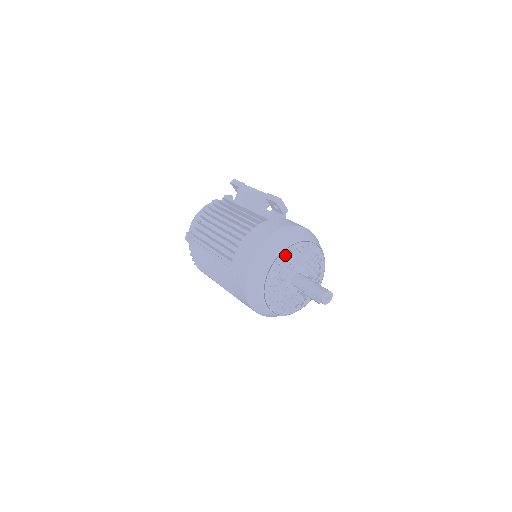
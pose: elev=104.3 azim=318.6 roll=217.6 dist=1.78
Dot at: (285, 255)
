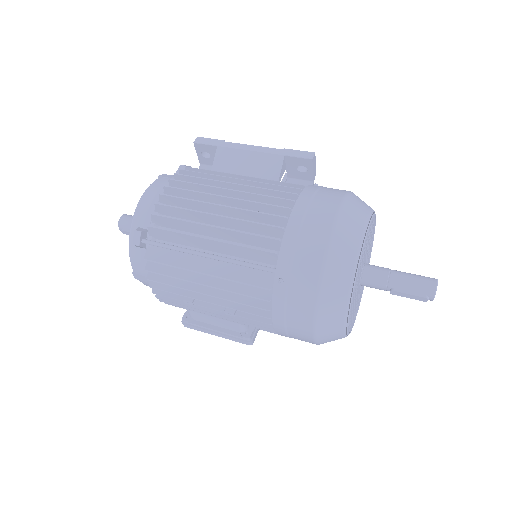
Dot at: occluded
